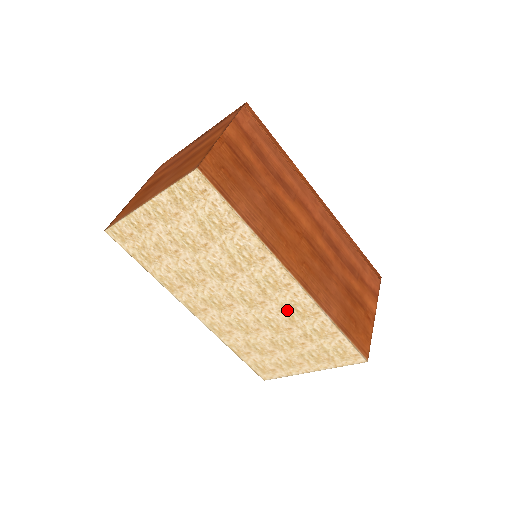
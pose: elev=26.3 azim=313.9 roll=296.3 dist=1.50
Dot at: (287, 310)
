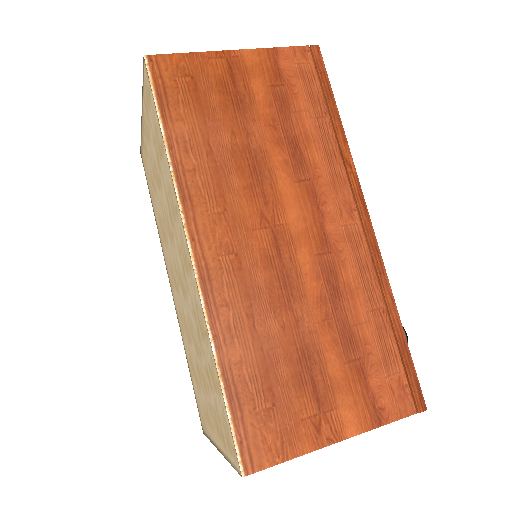
Dot at: (195, 313)
